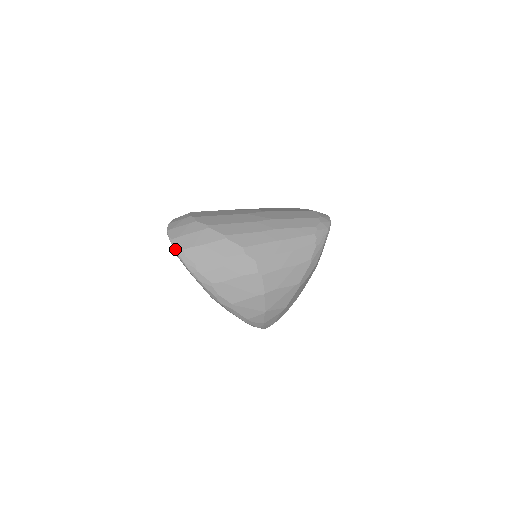
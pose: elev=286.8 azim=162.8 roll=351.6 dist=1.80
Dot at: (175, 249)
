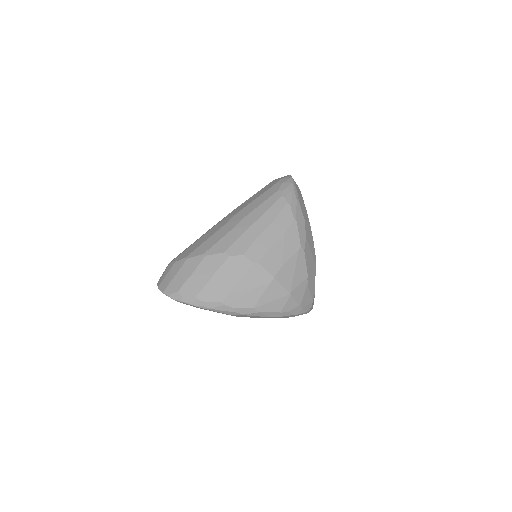
Dot at: (171, 297)
